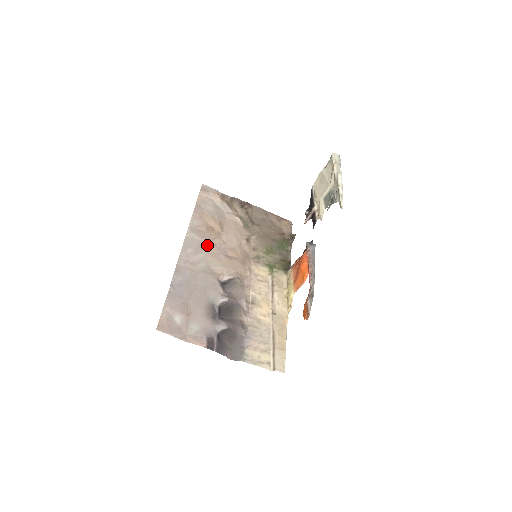
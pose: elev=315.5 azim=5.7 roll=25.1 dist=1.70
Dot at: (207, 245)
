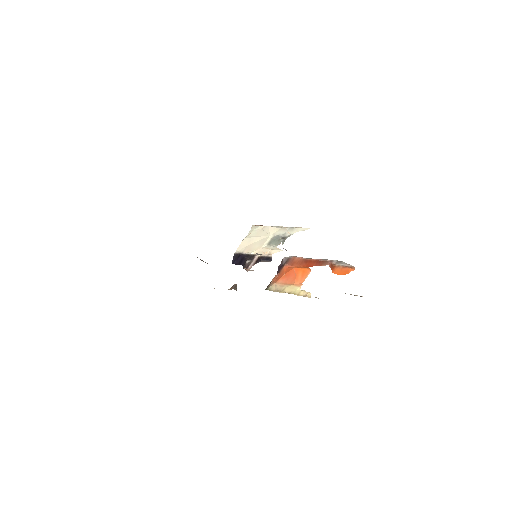
Dot at: occluded
